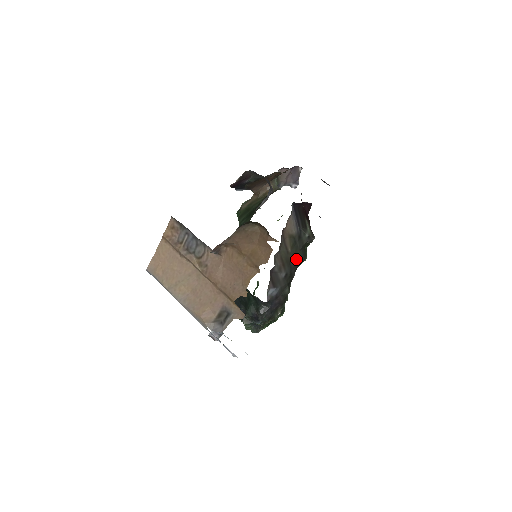
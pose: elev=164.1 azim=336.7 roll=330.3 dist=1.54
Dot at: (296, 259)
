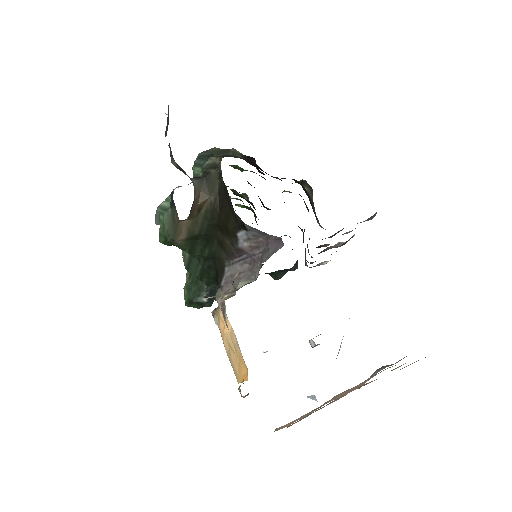
Dot at: occluded
